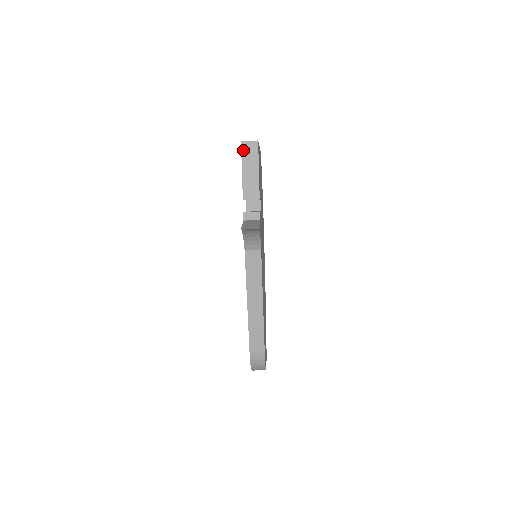
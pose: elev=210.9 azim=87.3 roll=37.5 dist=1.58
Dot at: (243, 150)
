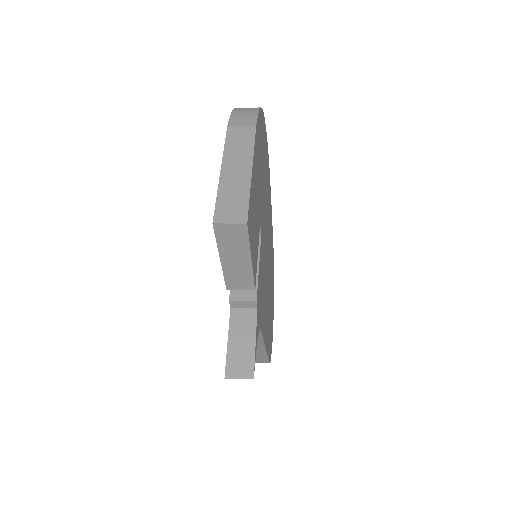
Dot at: (218, 235)
